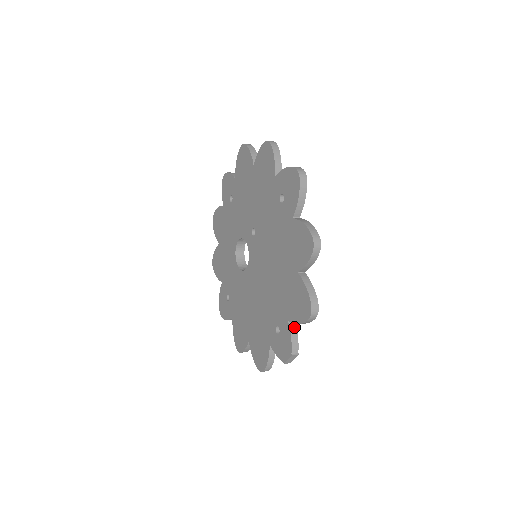
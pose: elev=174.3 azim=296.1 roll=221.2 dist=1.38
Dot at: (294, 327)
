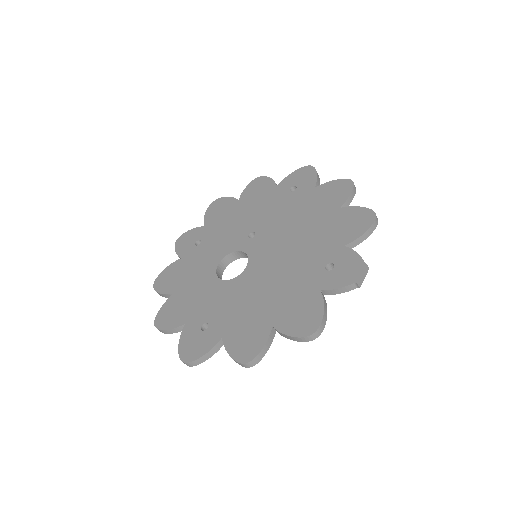
Dot at: (351, 251)
